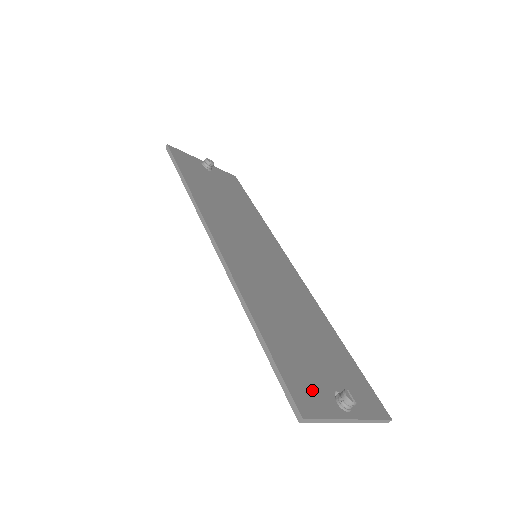
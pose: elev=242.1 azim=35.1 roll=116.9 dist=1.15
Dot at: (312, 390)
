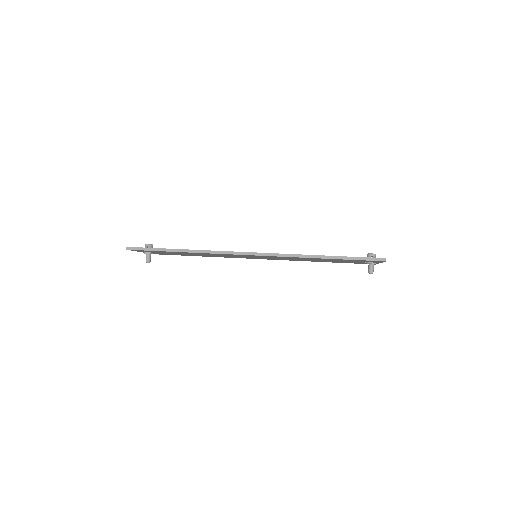
Dot at: occluded
